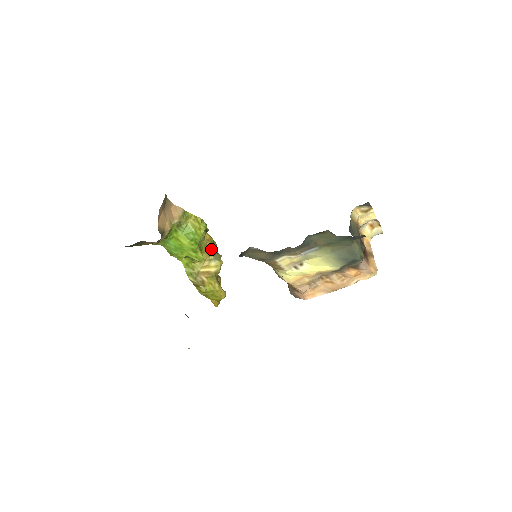
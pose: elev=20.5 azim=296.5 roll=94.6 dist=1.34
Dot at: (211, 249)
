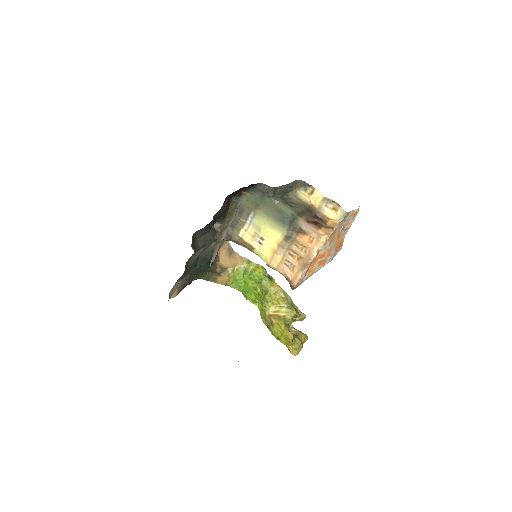
Dot at: (282, 298)
